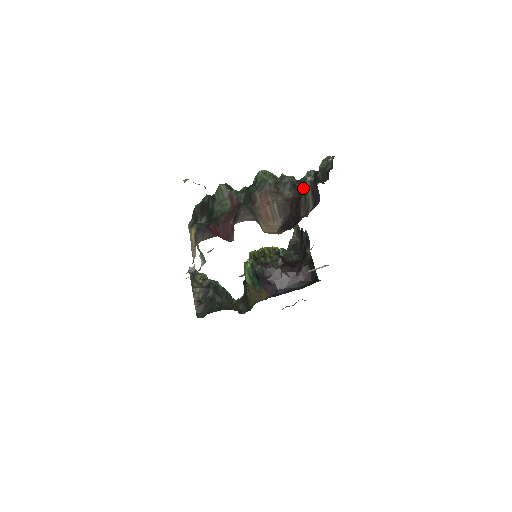
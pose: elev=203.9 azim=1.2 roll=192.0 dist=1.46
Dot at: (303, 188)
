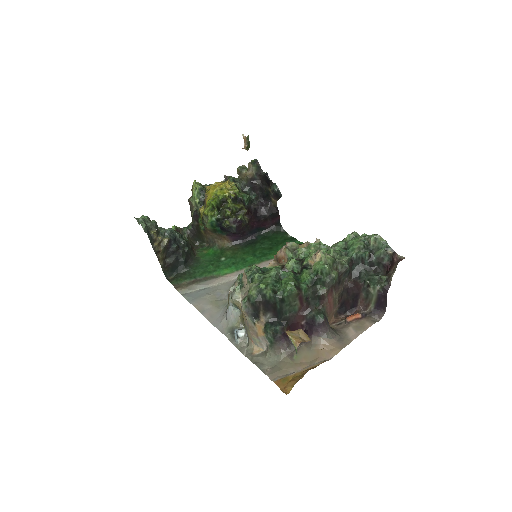
Dot at: (356, 268)
